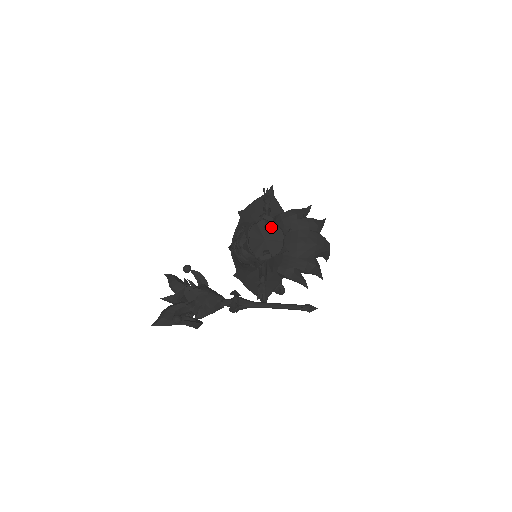
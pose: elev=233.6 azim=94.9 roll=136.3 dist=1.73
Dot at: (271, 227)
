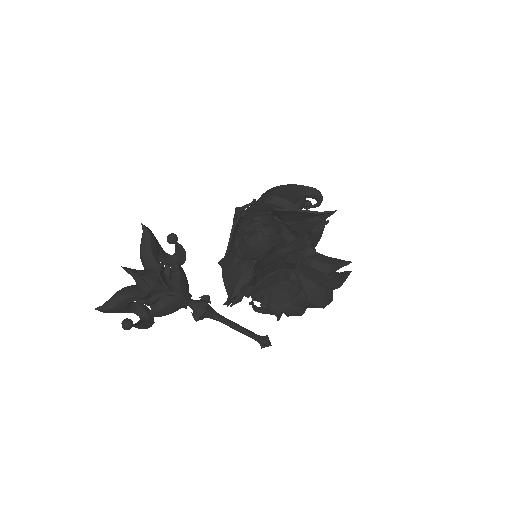
Dot at: occluded
